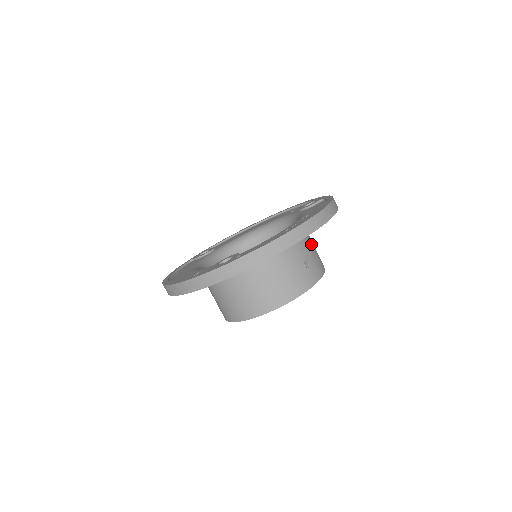
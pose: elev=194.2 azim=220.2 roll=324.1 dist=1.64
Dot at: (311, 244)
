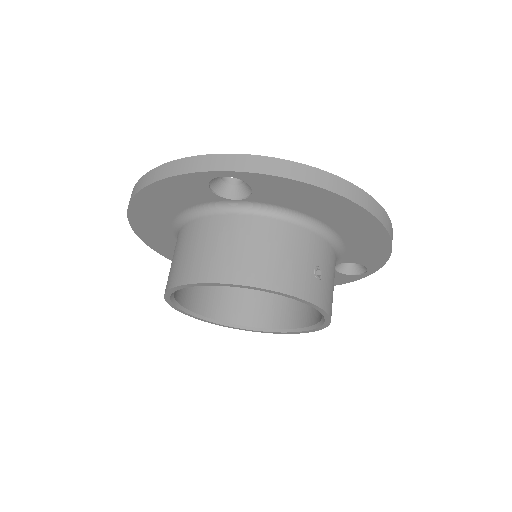
Dot at: (334, 273)
